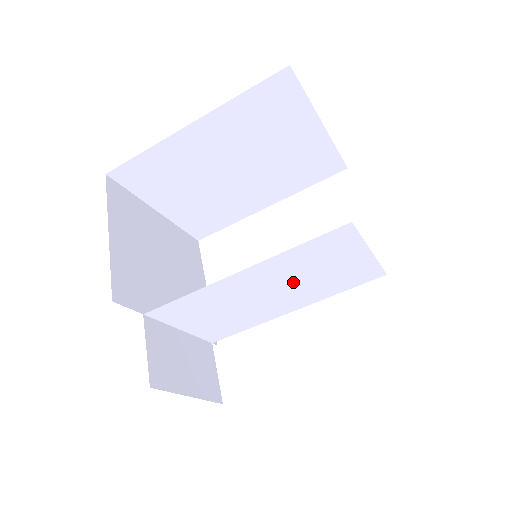
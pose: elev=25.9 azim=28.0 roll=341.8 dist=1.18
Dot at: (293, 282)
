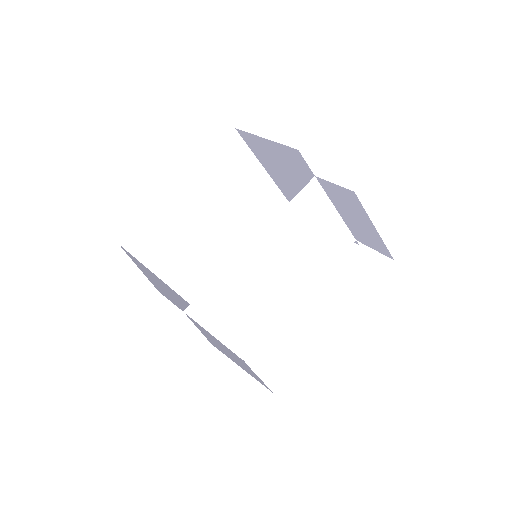
Dot at: (292, 255)
